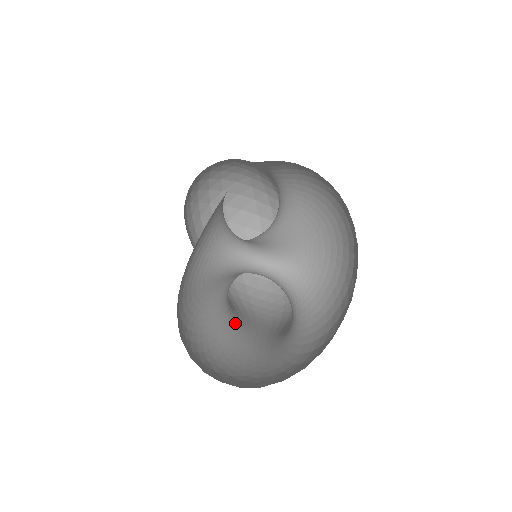
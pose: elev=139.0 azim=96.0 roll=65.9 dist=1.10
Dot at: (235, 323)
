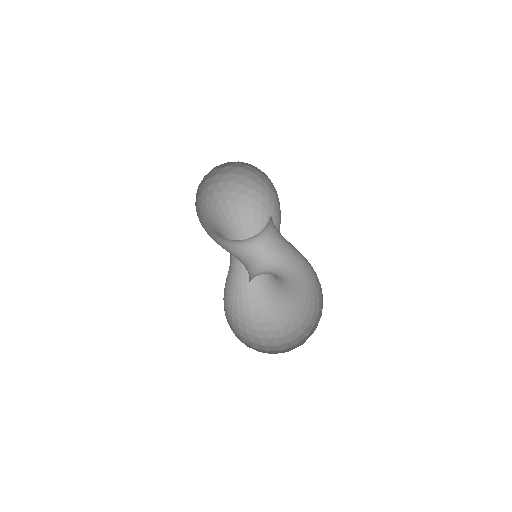
Dot at: (233, 259)
